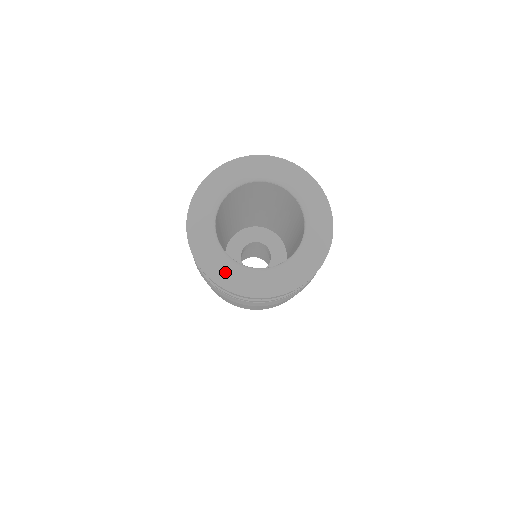
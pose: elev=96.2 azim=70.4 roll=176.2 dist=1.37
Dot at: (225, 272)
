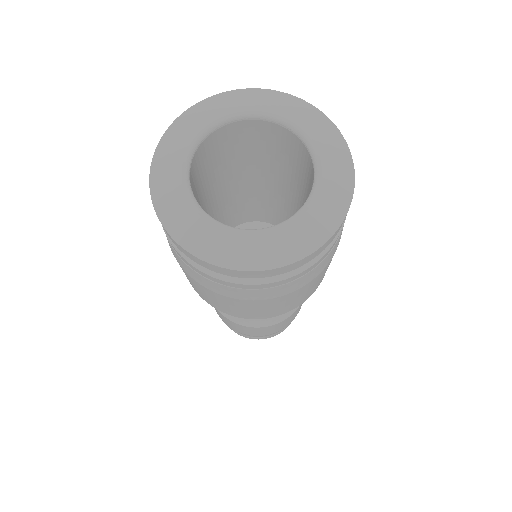
Dot at: (224, 246)
